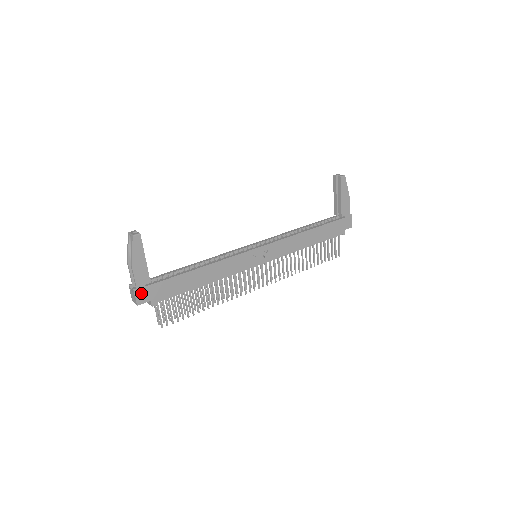
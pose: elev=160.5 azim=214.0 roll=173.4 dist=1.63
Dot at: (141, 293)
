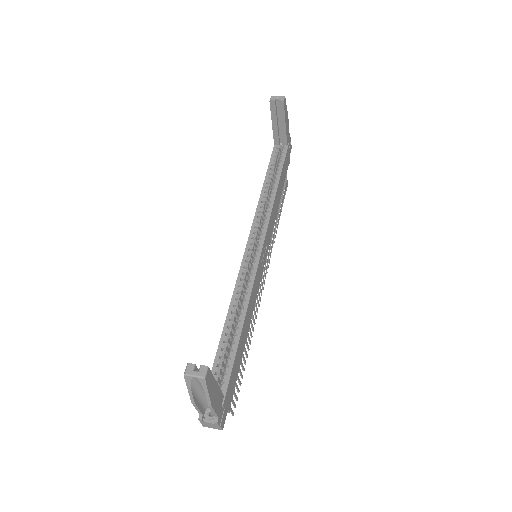
Dot at: (221, 416)
